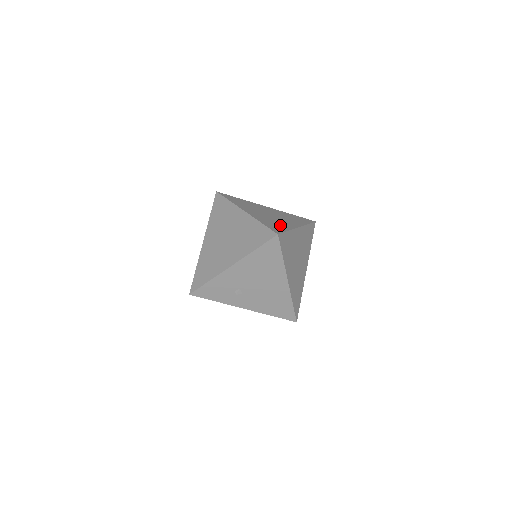
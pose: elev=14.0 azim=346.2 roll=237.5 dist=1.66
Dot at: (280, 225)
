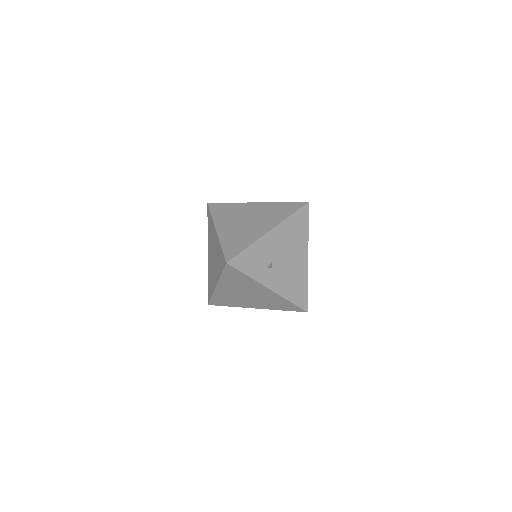
Dot at: occluded
